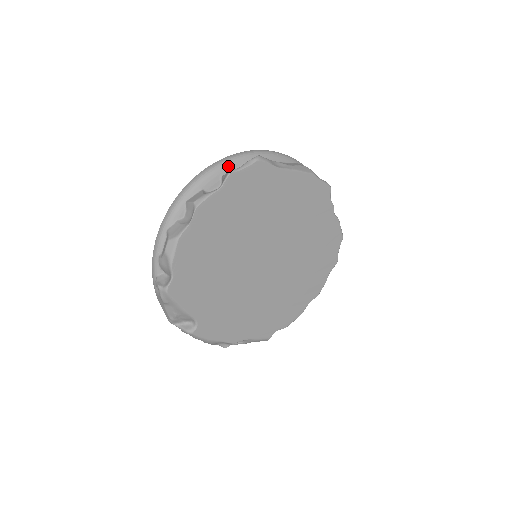
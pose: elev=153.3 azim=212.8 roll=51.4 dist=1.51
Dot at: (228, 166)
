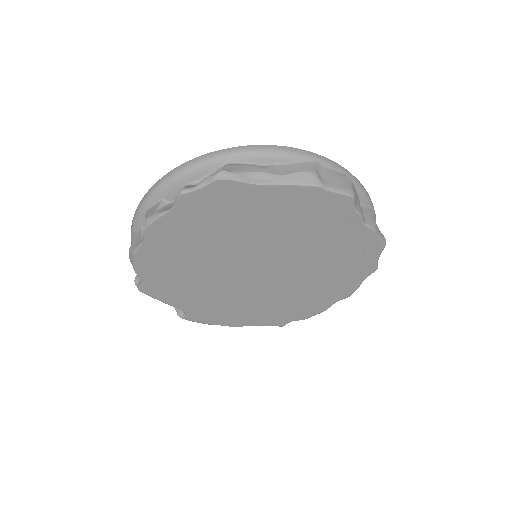
Dot at: (192, 174)
